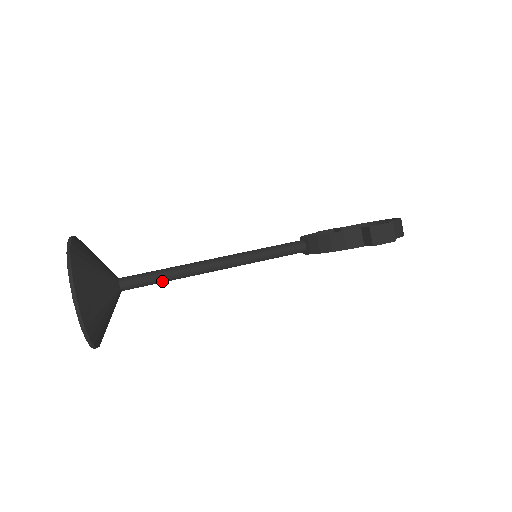
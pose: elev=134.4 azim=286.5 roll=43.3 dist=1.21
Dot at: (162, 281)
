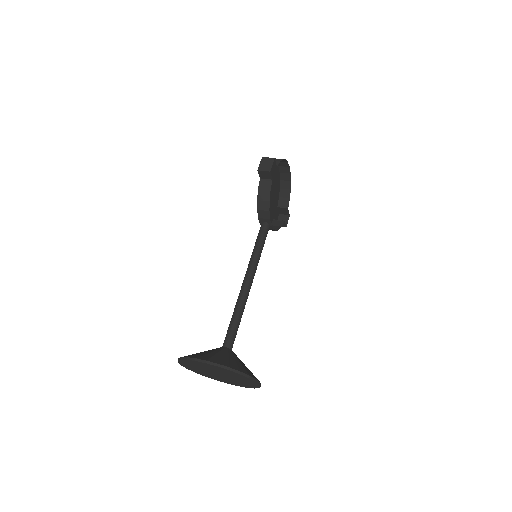
Dot at: (238, 320)
